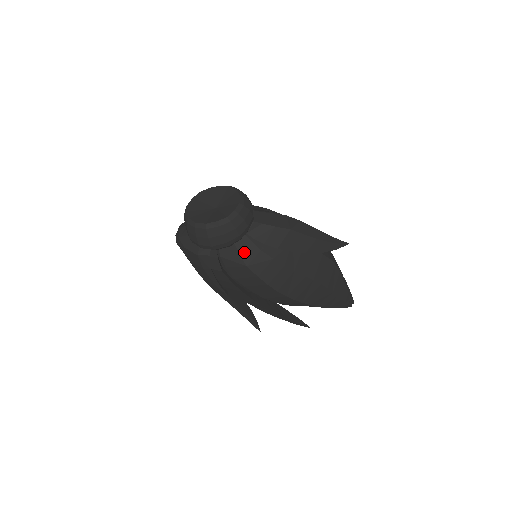
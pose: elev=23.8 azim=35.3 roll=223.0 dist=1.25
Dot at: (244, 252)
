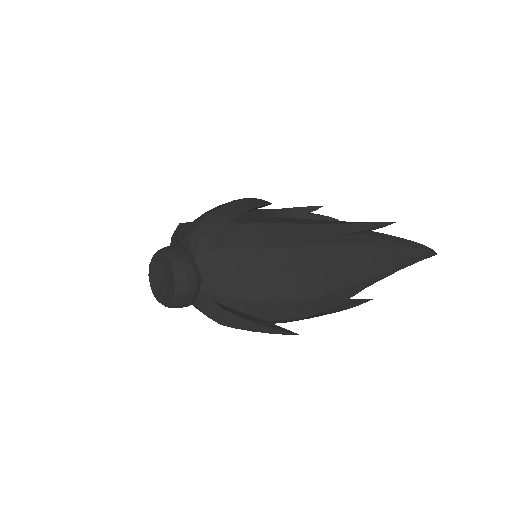
Dot at: occluded
